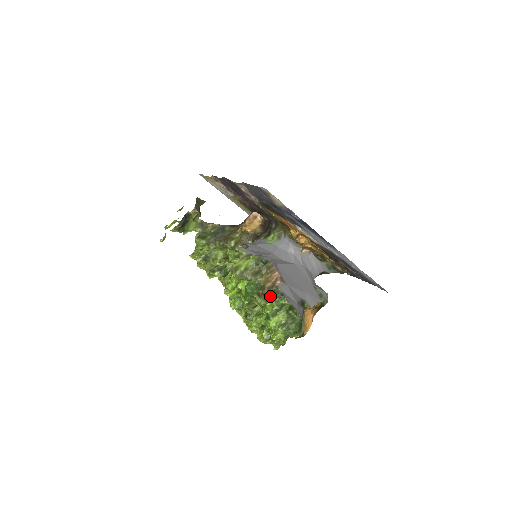
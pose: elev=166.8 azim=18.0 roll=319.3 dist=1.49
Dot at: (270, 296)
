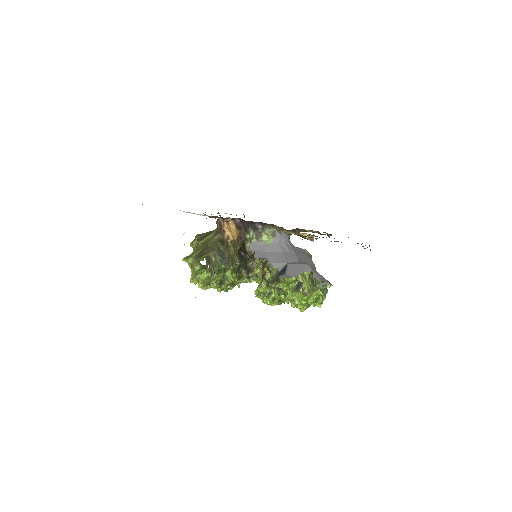
Dot at: (319, 288)
